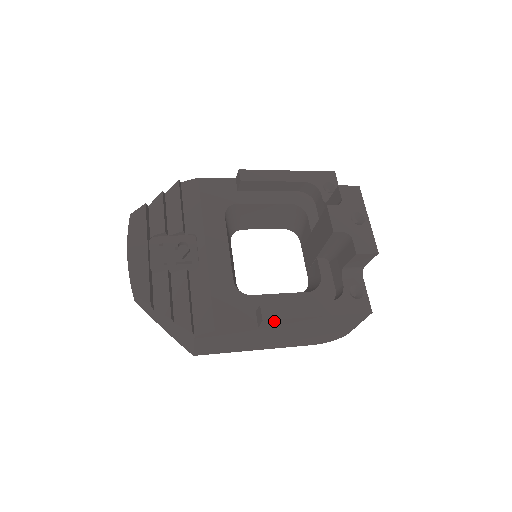
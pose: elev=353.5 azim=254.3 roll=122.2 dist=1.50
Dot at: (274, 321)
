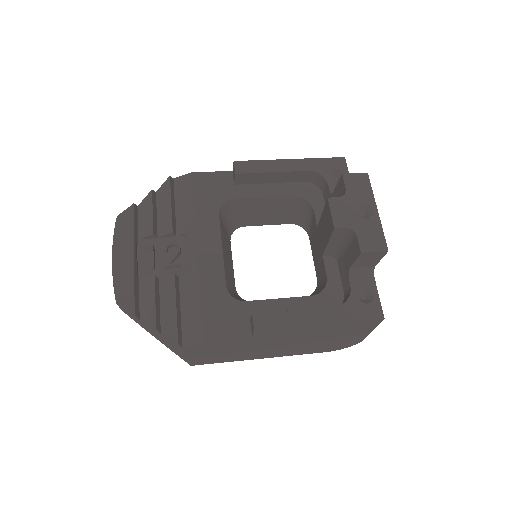
Dot at: (268, 331)
